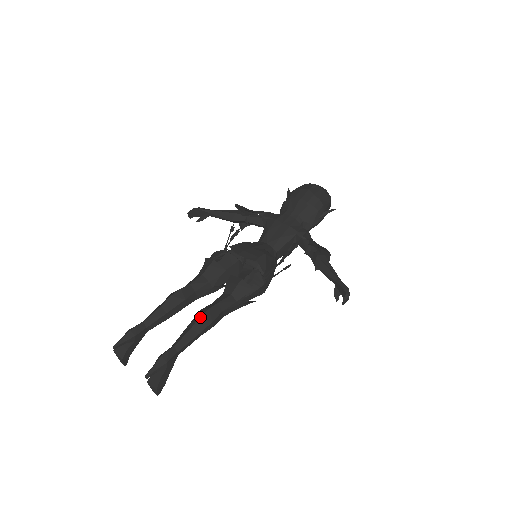
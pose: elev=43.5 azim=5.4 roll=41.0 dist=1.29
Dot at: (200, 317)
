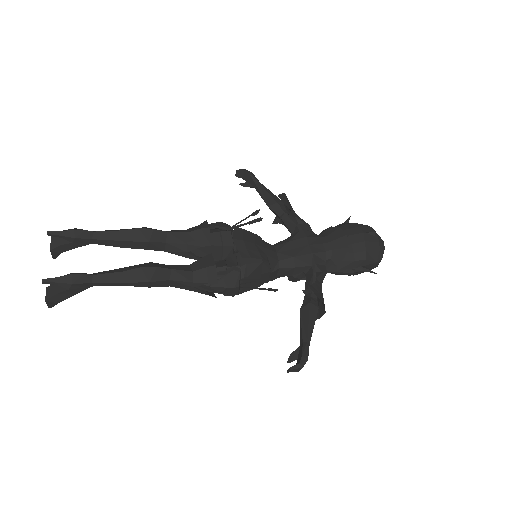
Dot at: (141, 268)
